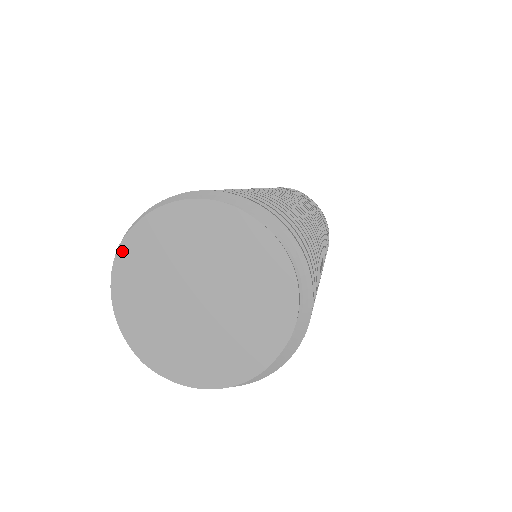
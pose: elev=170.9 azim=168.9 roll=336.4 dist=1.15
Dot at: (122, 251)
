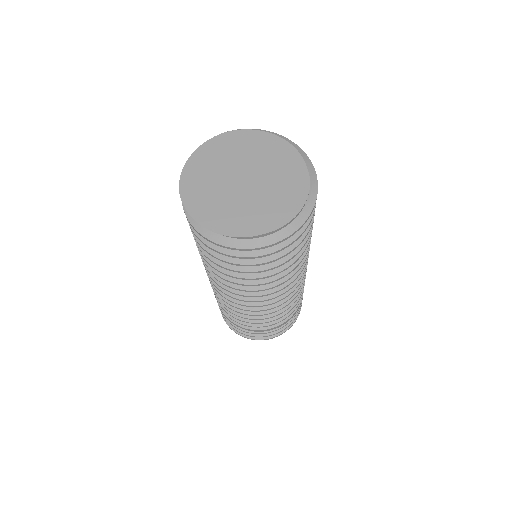
Dot at: (224, 135)
